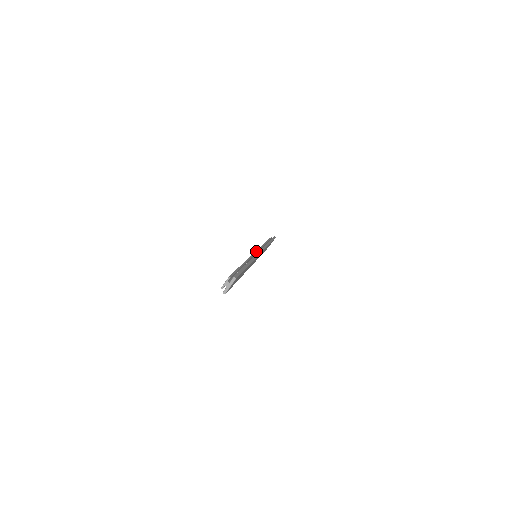
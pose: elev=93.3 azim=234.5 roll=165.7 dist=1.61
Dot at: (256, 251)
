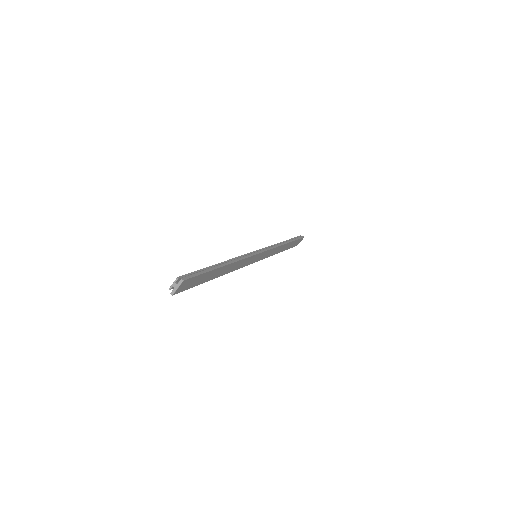
Dot at: (255, 251)
